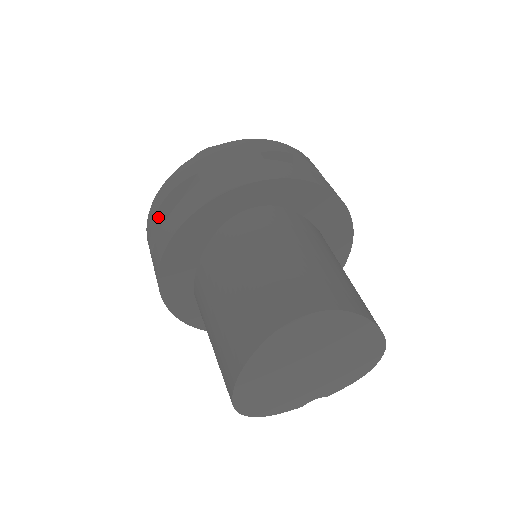
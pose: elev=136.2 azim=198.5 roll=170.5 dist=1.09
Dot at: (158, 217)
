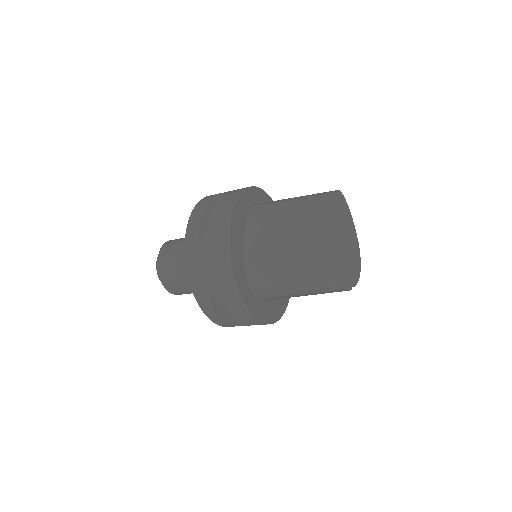
Dot at: (201, 223)
